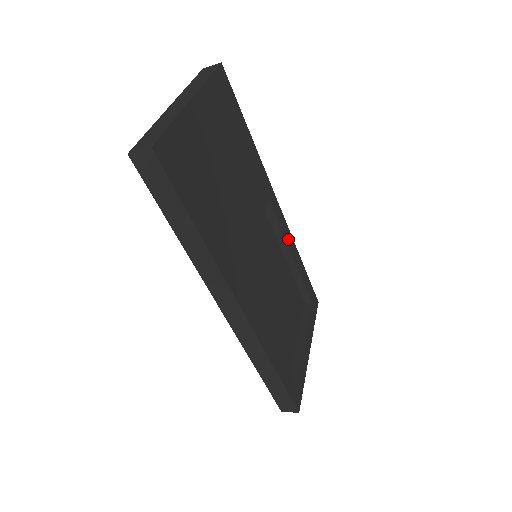
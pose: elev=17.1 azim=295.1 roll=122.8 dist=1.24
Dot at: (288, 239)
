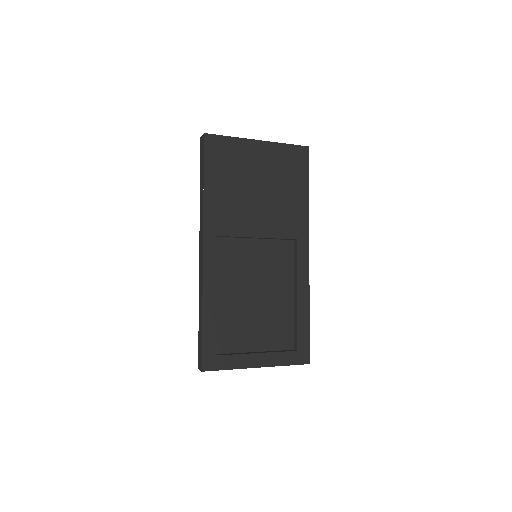
Dot at: (302, 281)
